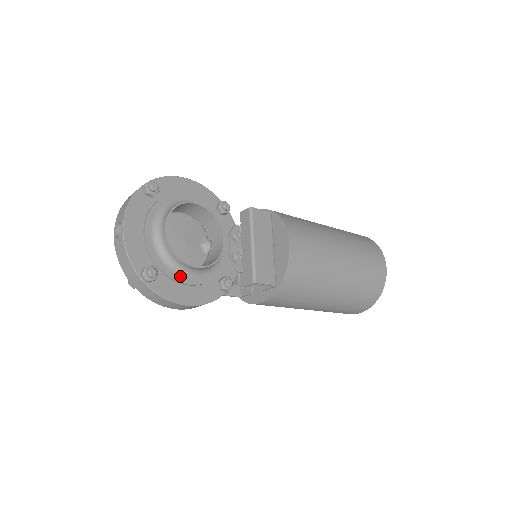
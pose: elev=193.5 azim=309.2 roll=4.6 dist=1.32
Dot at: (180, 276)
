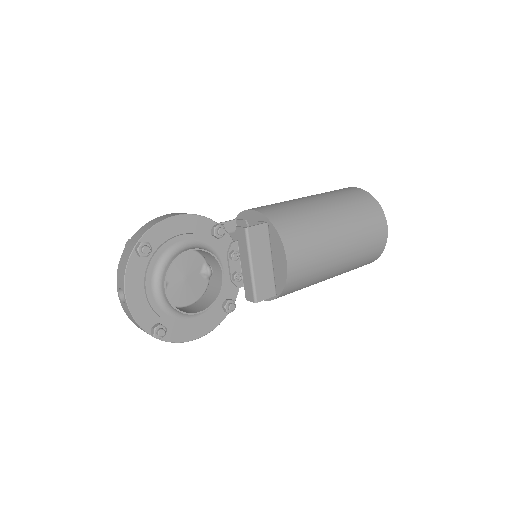
Dot at: (186, 319)
